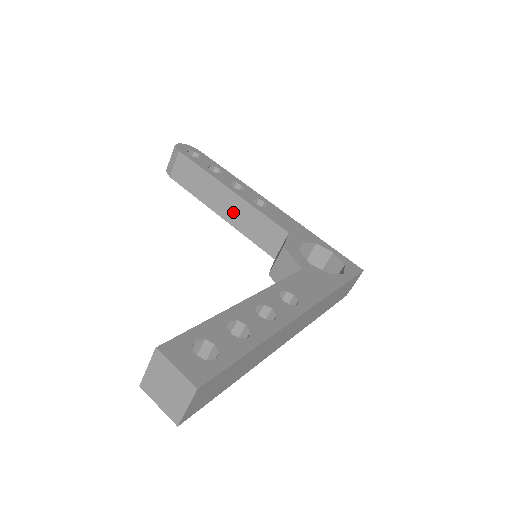
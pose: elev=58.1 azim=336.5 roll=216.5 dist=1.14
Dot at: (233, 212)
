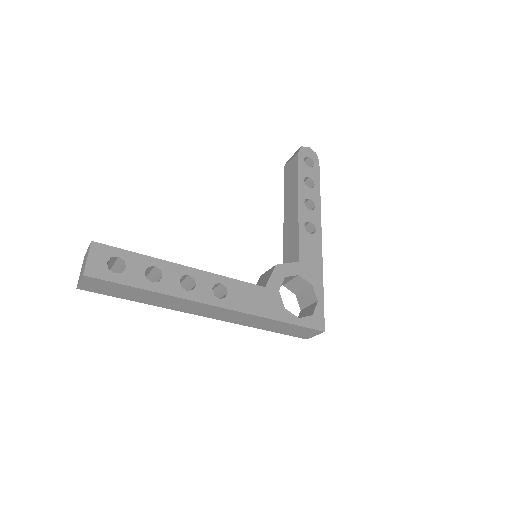
Dot at: (290, 220)
